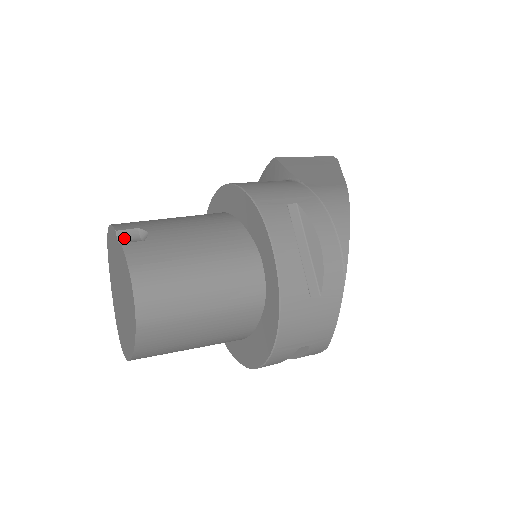
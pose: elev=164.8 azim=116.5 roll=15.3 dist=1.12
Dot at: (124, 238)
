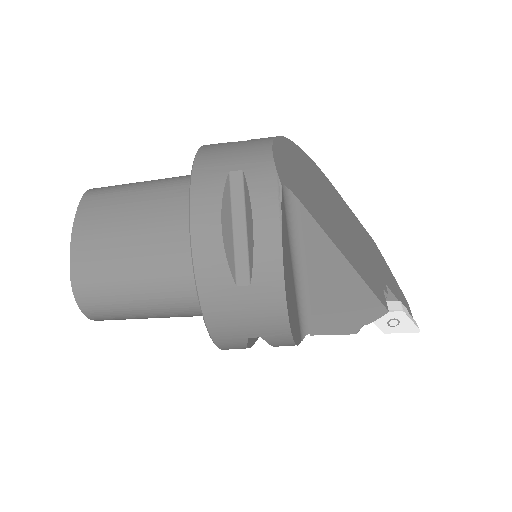
Dot at: occluded
